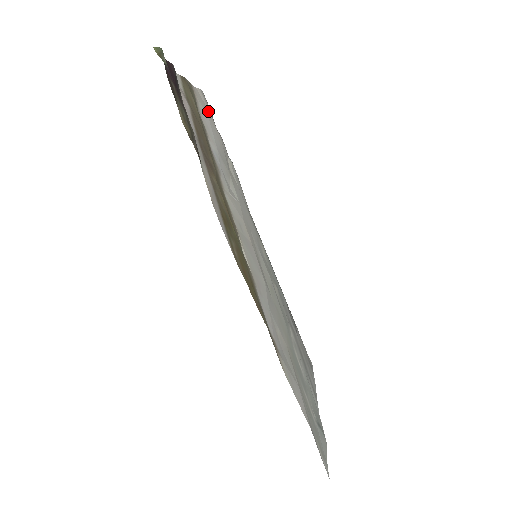
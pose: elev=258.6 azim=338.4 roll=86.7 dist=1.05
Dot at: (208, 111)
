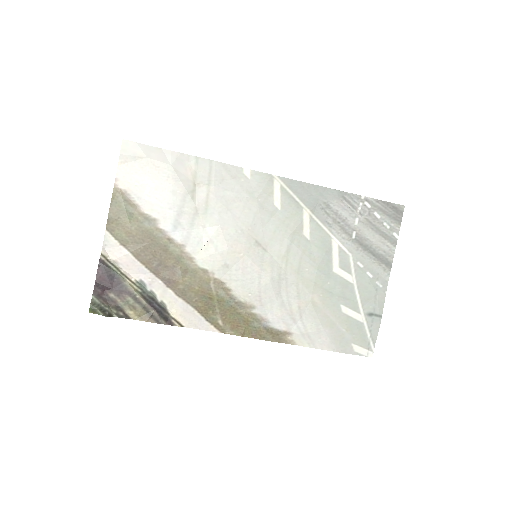
Dot at: (141, 162)
